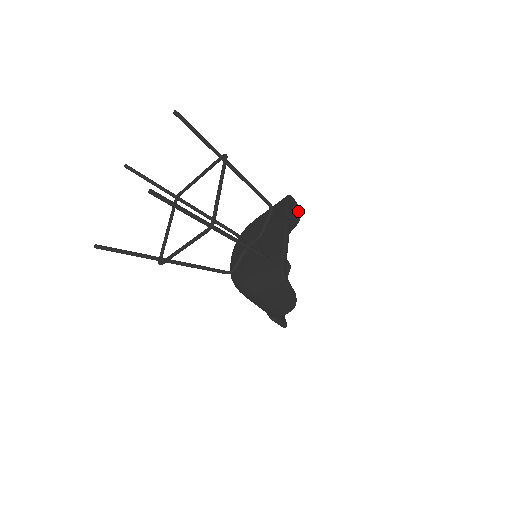
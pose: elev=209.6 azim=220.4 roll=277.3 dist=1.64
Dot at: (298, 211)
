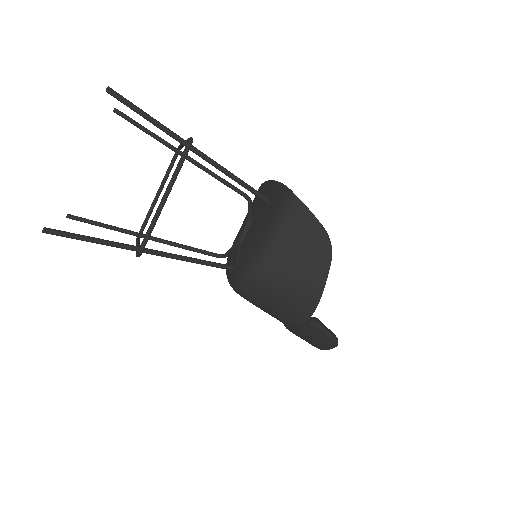
Dot at: occluded
